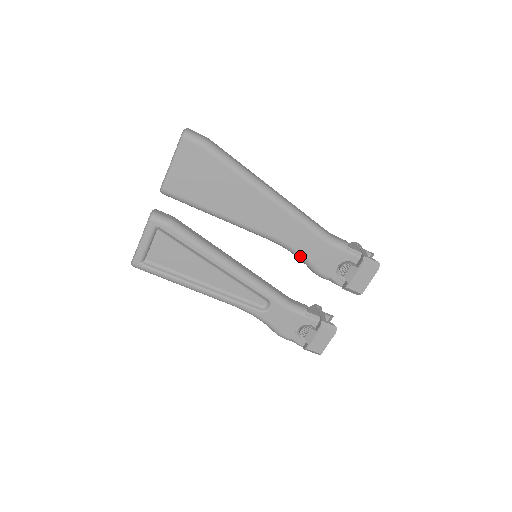
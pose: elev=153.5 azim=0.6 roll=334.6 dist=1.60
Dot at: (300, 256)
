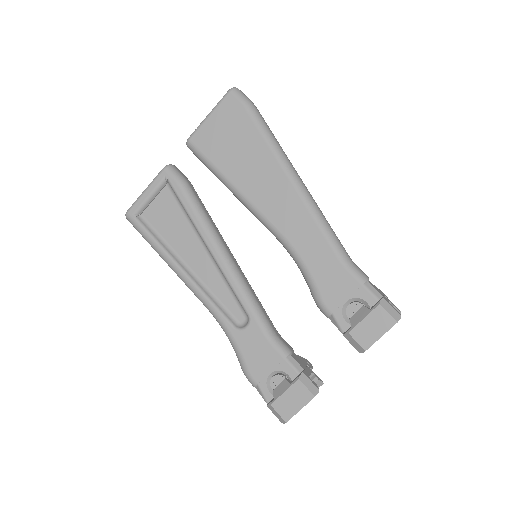
Dot at: (305, 270)
